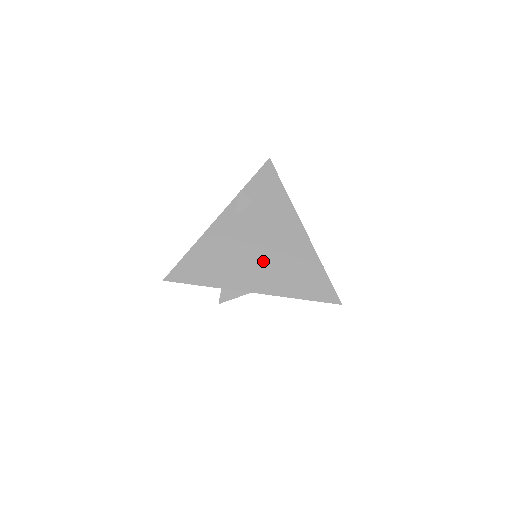
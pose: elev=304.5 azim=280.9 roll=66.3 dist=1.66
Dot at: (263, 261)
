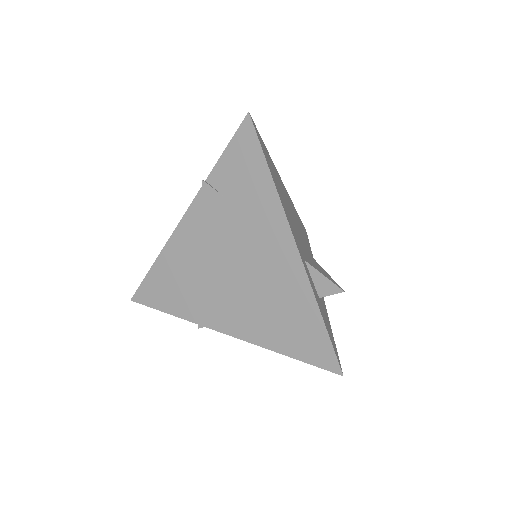
Dot at: (237, 293)
